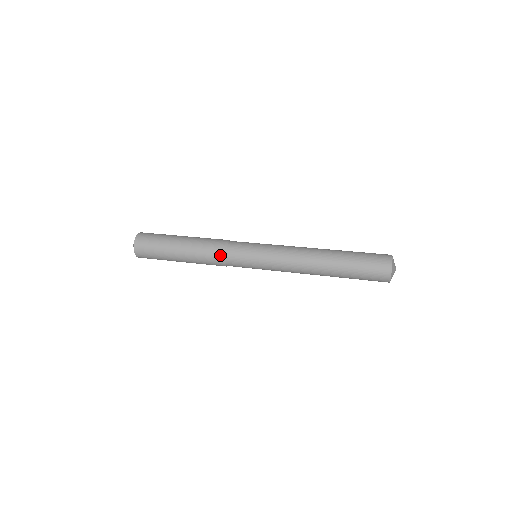
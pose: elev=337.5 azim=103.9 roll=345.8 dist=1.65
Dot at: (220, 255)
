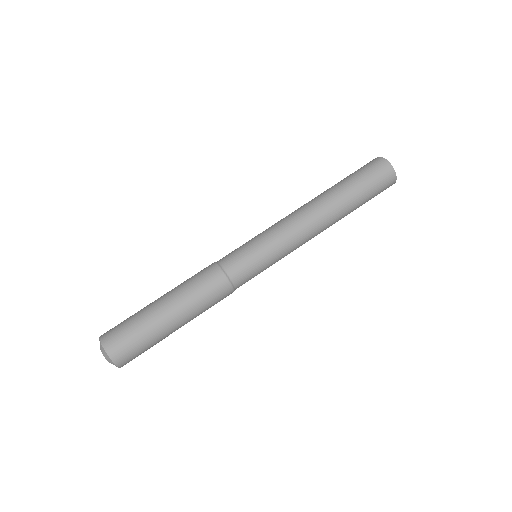
Dot at: occluded
